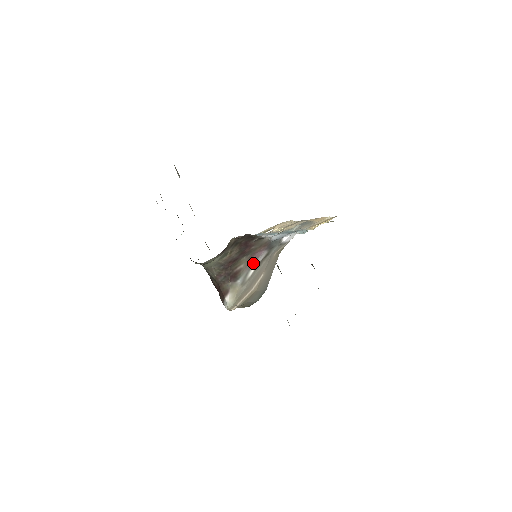
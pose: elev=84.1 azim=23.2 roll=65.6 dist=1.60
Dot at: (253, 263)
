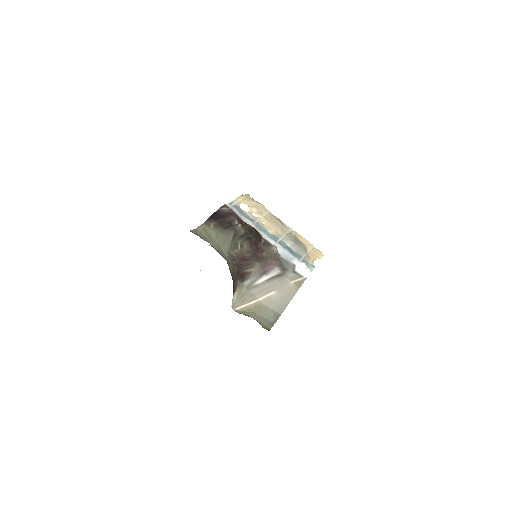
Dot at: (265, 274)
